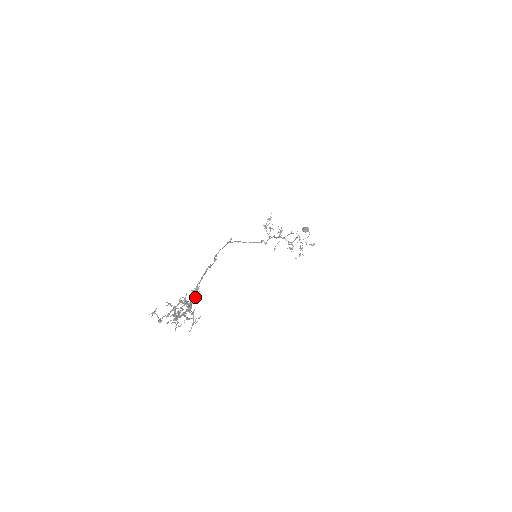
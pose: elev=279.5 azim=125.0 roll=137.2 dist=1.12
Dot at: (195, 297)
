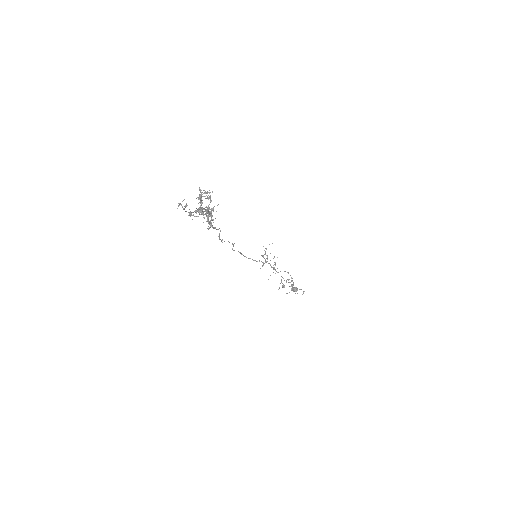
Dot at: (211, 224)
